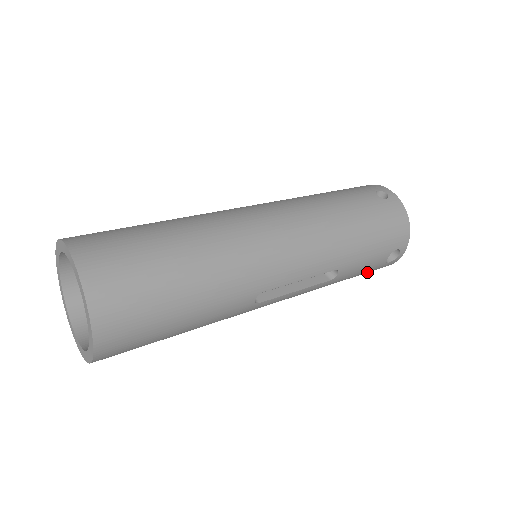
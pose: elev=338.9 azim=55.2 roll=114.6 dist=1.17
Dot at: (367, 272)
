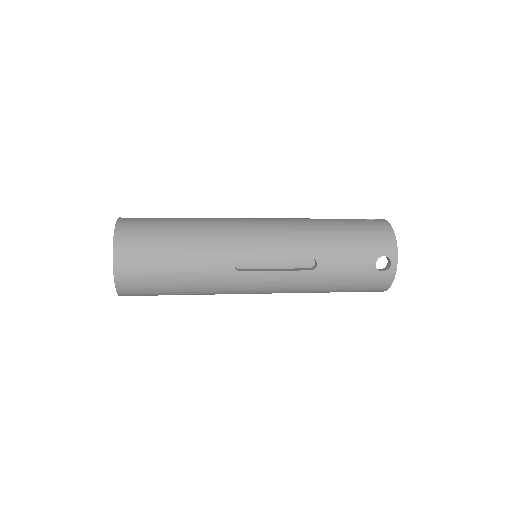
Dot at: (363, 281)
